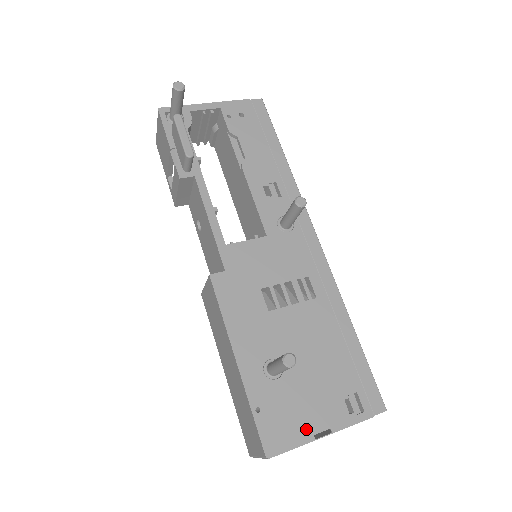
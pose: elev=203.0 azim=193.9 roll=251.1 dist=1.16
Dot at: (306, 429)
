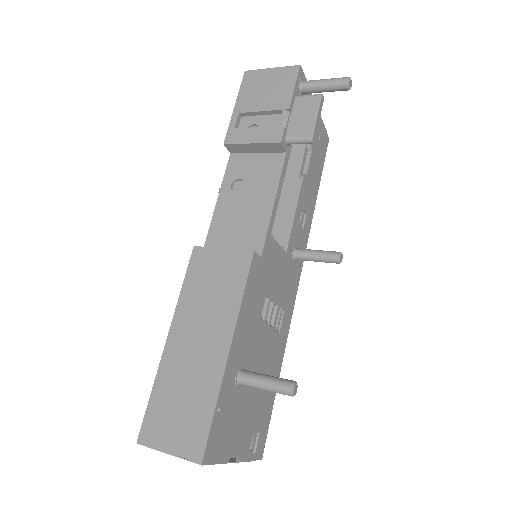
Dot at: (229, 449)
